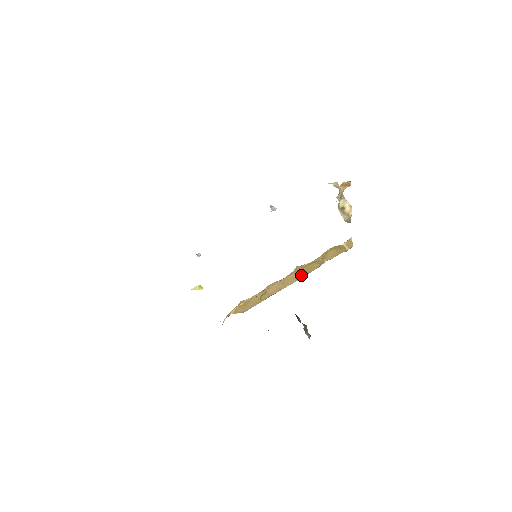
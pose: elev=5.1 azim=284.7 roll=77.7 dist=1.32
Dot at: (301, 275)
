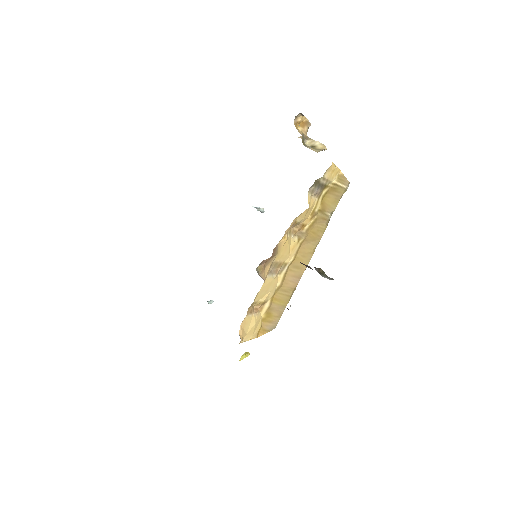
Dot at: (312, 247)
